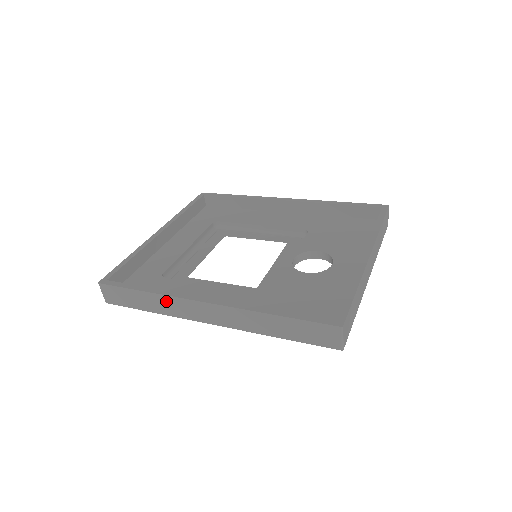
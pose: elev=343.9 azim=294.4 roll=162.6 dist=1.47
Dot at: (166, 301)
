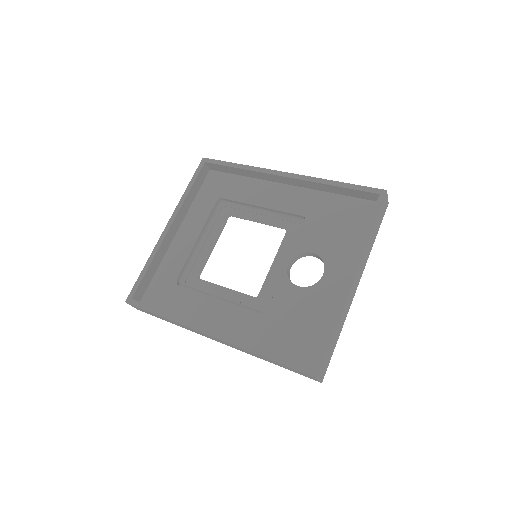
Dot at: (181, 325)
